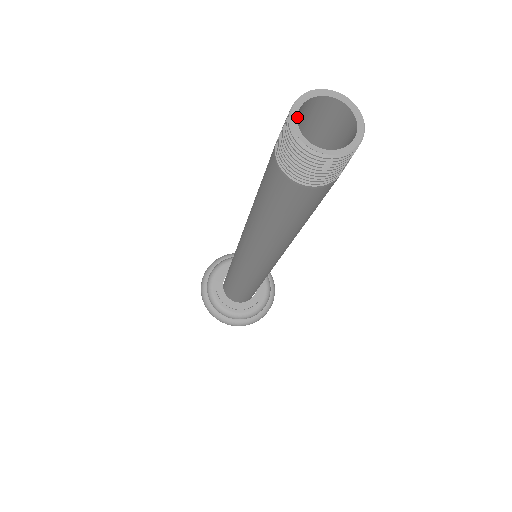
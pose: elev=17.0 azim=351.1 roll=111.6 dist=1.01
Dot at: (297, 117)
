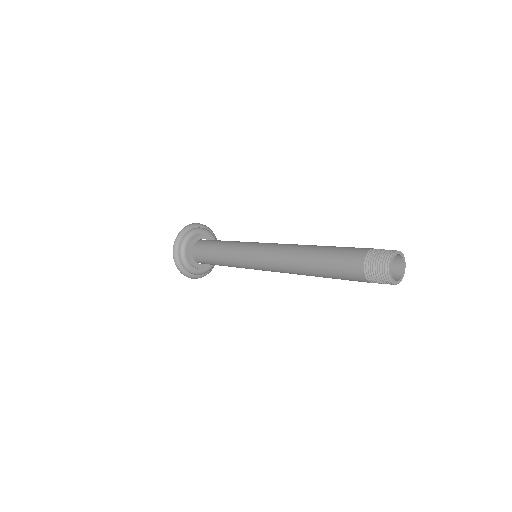
Dot at: (381, 271)
